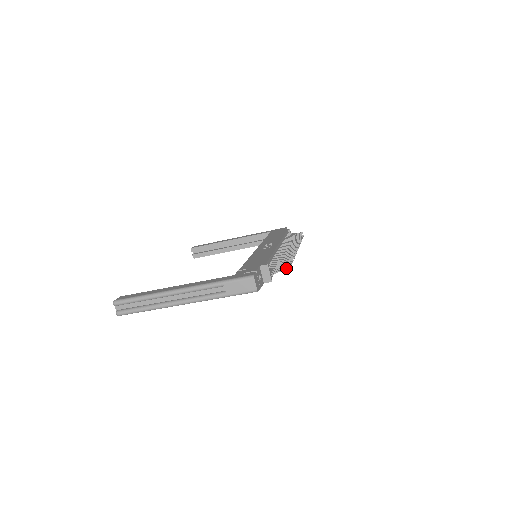
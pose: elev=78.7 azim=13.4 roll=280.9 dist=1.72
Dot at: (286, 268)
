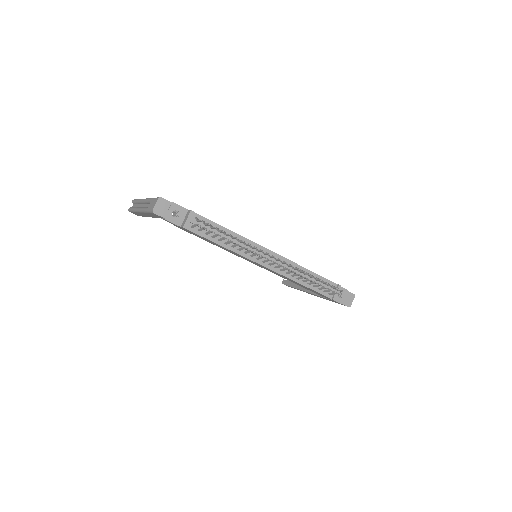
Dot at: (205, 228)
